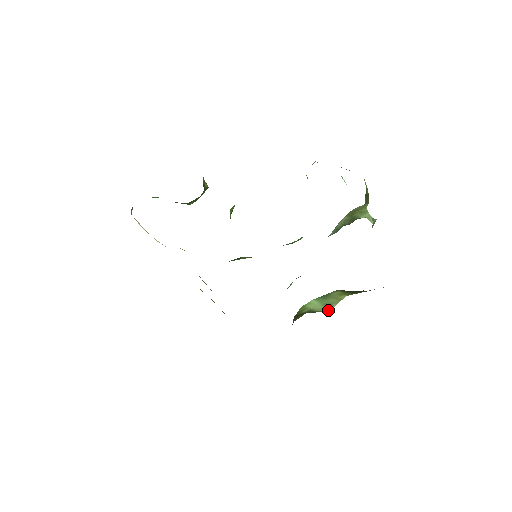
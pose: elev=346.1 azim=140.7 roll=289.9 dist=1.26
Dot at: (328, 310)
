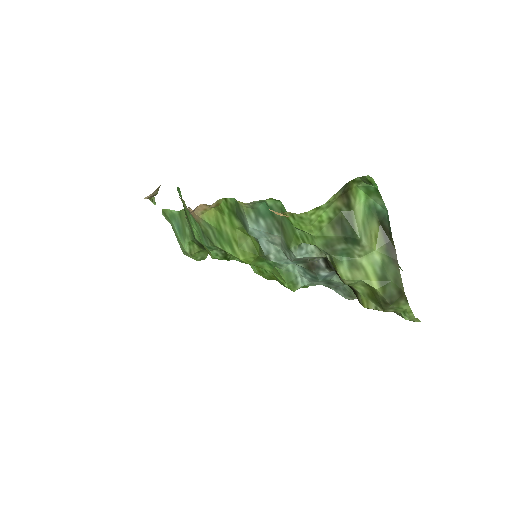
Dot at: (360, 236)
